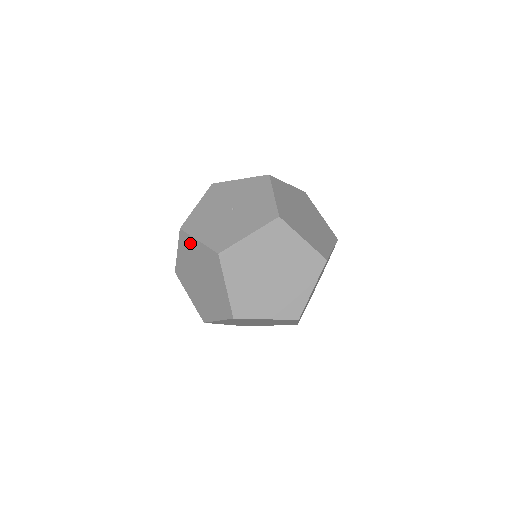
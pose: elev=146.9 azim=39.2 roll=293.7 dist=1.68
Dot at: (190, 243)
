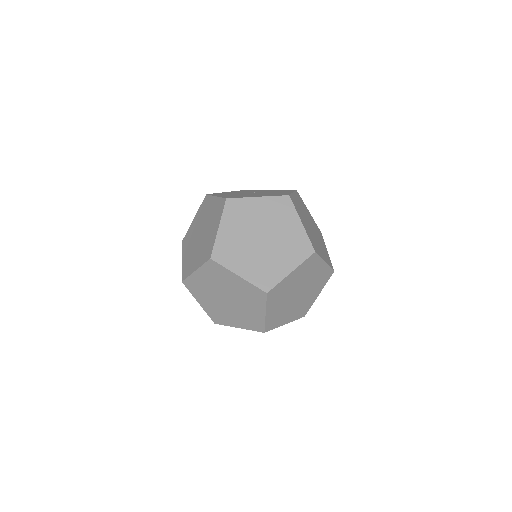
Dot at: (244, 206)
